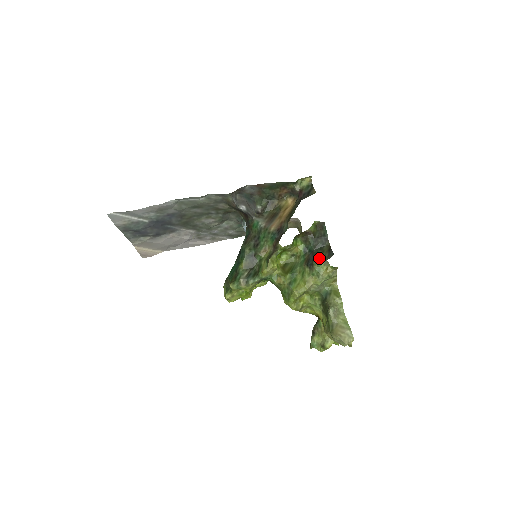
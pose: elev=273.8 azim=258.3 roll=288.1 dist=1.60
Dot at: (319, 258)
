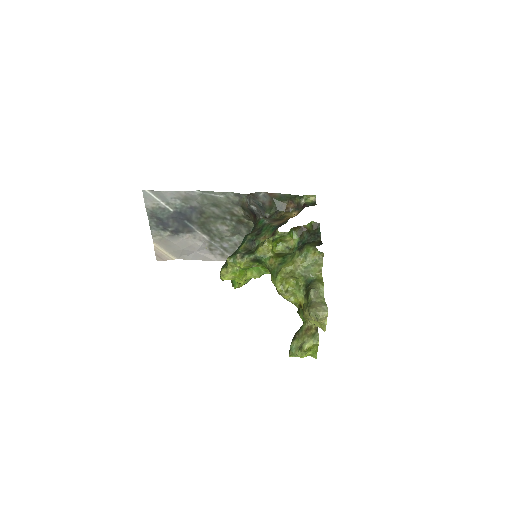
Dot at: (309, 245)
